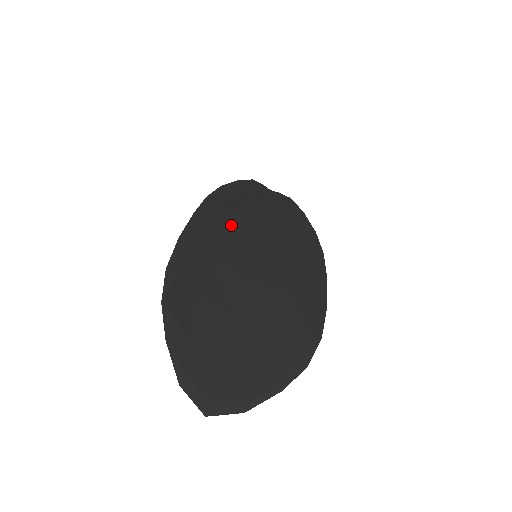
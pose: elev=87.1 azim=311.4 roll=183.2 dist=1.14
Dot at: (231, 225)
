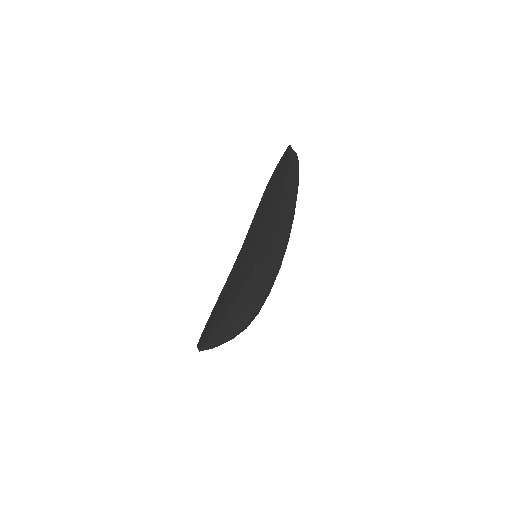
Dot at: (256, 240)
